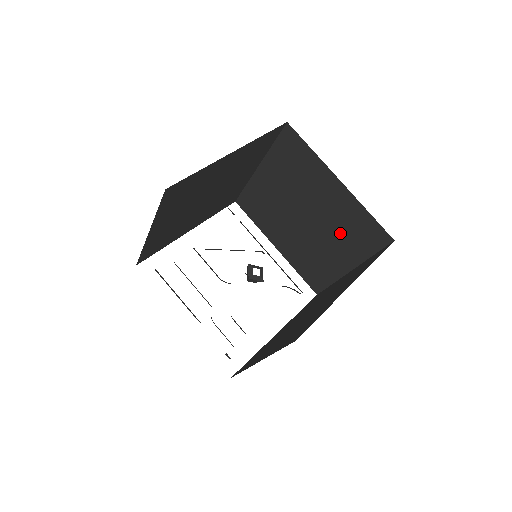
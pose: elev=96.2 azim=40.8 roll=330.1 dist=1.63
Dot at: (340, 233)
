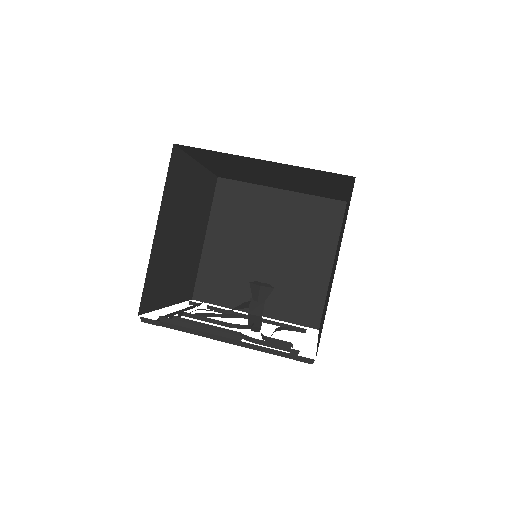
Dot at: (304, 236)
